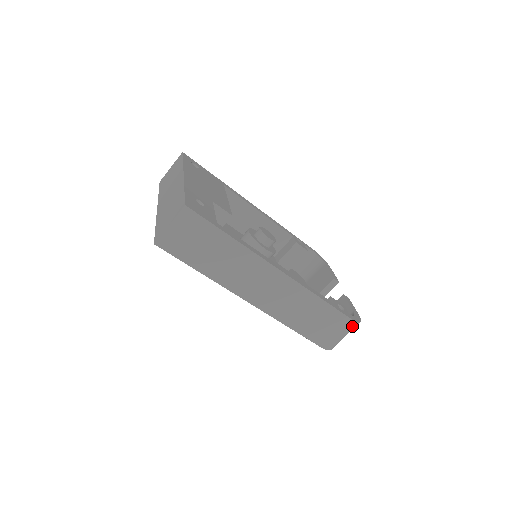
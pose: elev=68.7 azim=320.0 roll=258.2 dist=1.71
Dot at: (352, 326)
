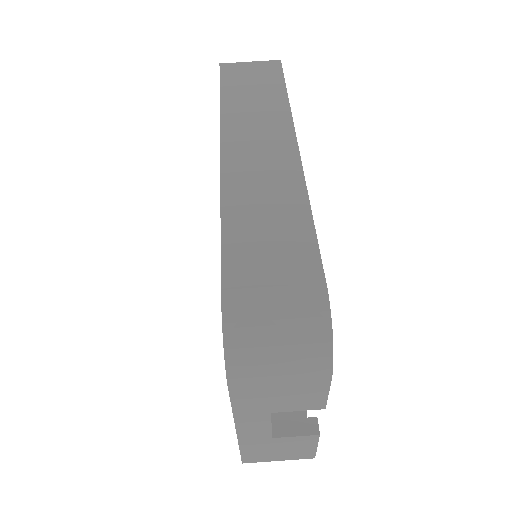
Dot at: (314, 313)
